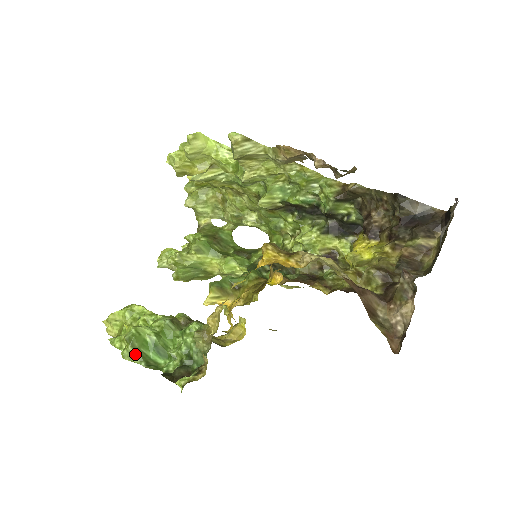
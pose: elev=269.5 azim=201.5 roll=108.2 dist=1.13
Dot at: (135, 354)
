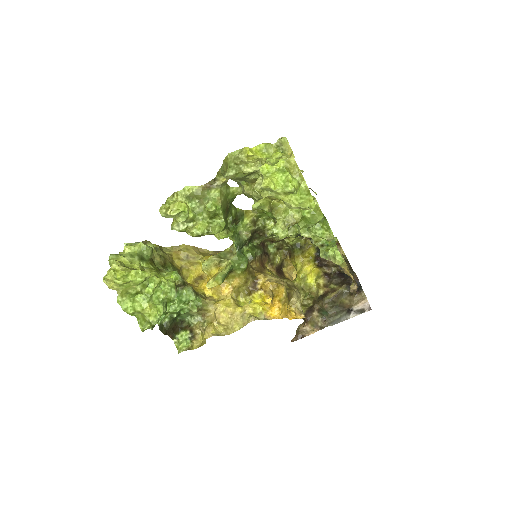
Dot at: occluded
